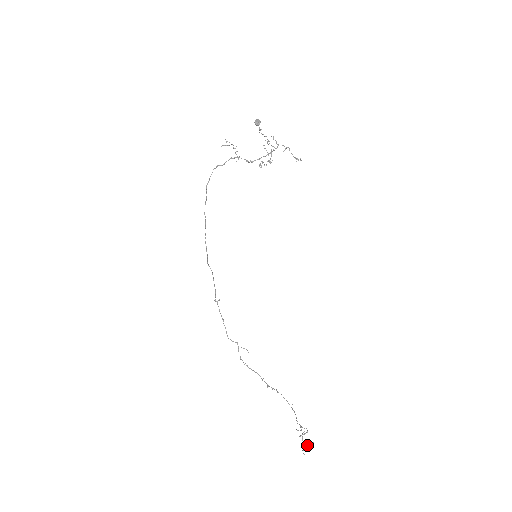
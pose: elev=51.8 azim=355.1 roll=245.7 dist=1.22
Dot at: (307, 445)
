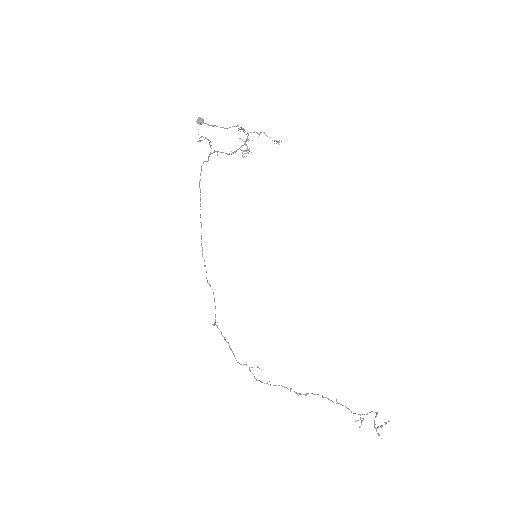
Dot at: occluded
